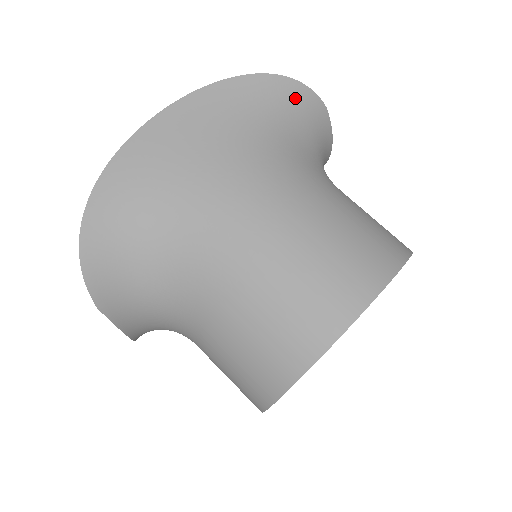
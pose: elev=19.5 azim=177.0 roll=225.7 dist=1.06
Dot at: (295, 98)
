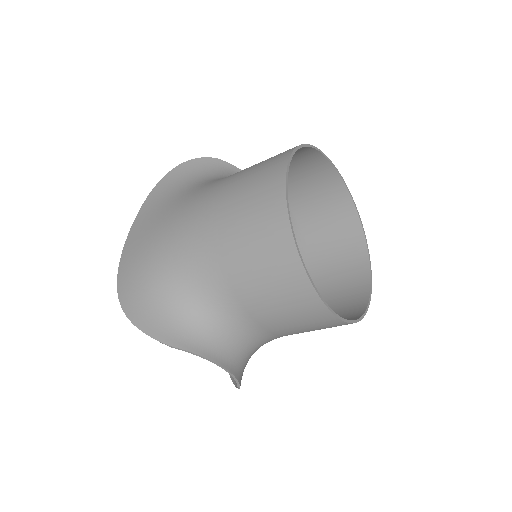
Dot at: (192, 168)
